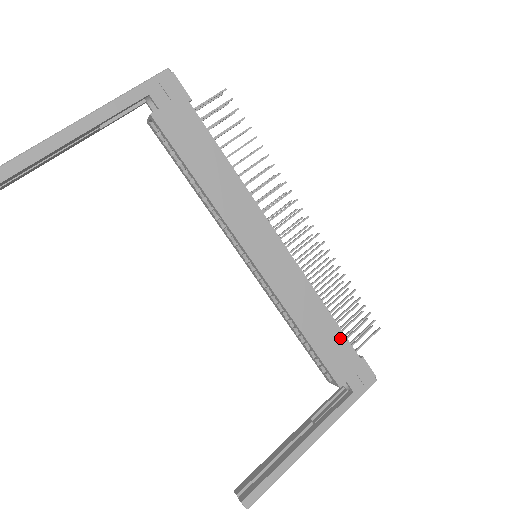
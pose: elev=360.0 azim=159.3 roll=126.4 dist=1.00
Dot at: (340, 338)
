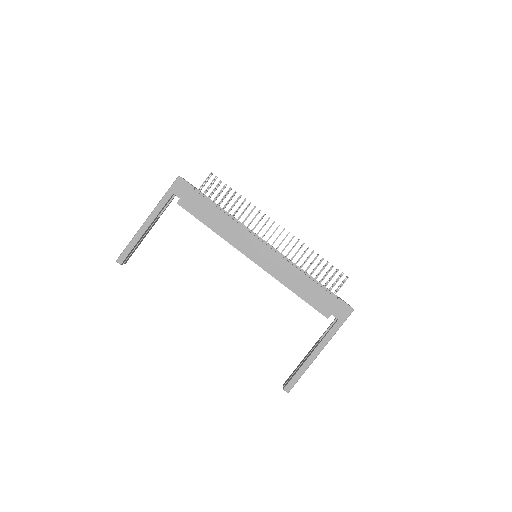
Dot at: (319, 290)
